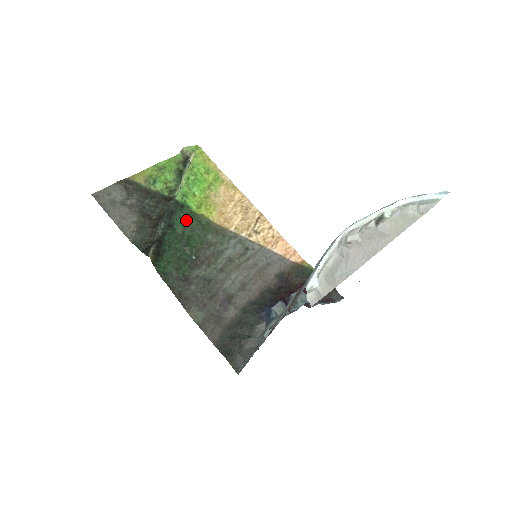
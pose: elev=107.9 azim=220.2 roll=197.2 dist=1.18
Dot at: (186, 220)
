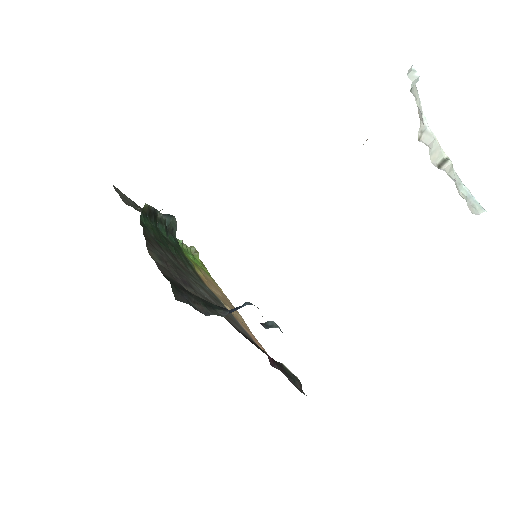
Dot at: (178, 247)
